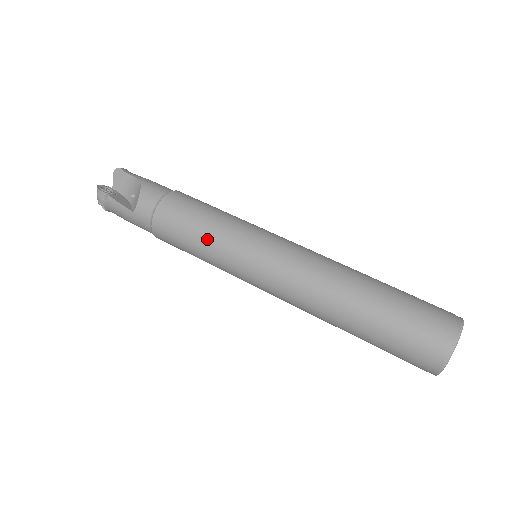
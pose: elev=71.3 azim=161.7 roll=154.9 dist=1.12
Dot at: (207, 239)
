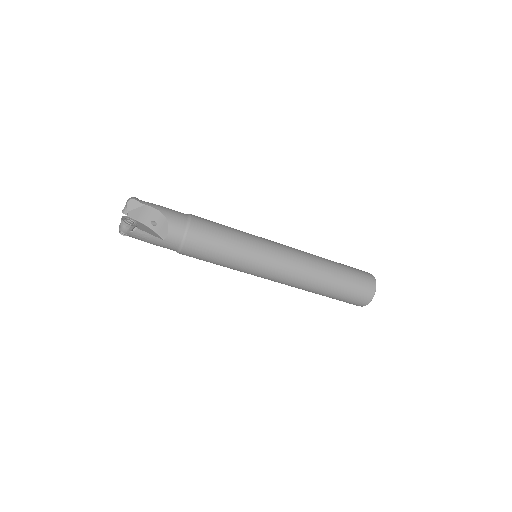
Dot at: (232, 255)
